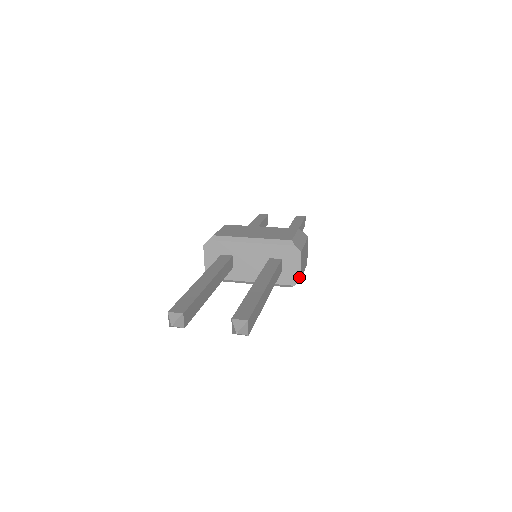
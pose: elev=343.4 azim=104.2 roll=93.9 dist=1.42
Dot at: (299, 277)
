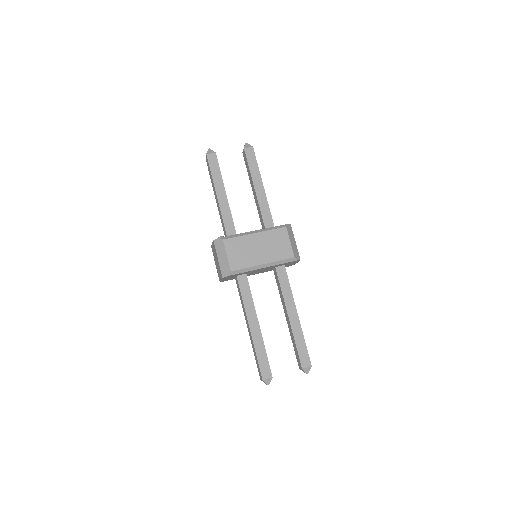
Dot at: occluded
